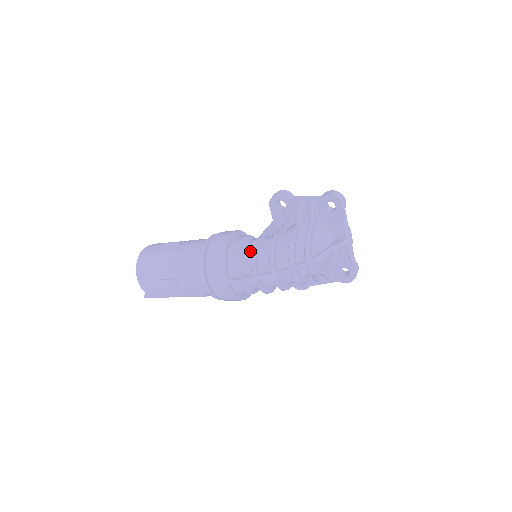
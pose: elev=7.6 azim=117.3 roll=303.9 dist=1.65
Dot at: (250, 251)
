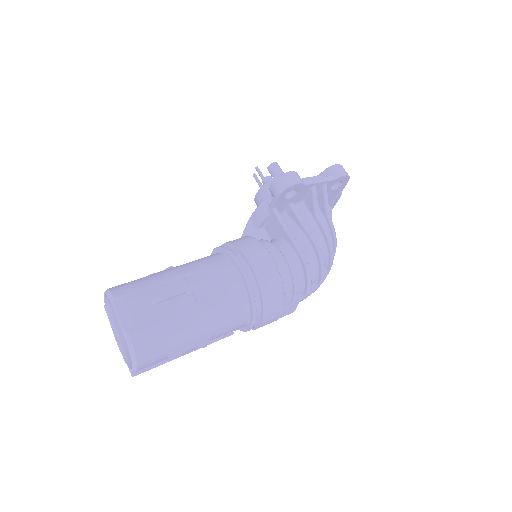
Dot at: (299, 272)
